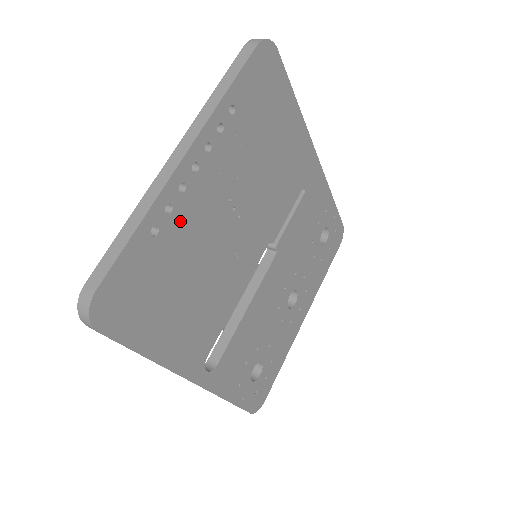
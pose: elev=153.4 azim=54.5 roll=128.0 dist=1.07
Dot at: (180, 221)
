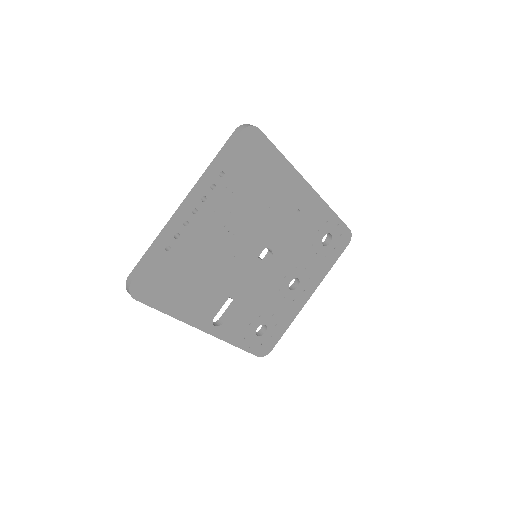
Dot at: (186, 241)
